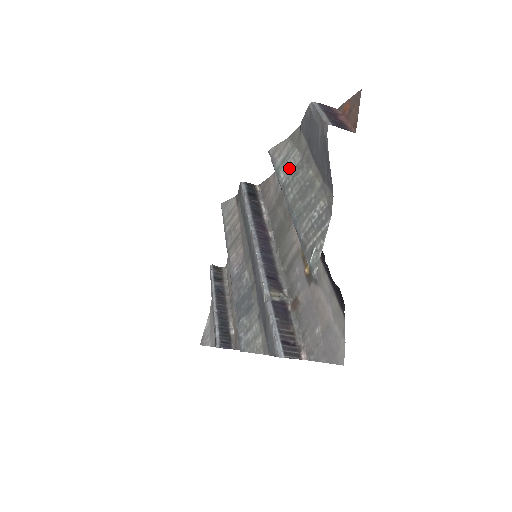
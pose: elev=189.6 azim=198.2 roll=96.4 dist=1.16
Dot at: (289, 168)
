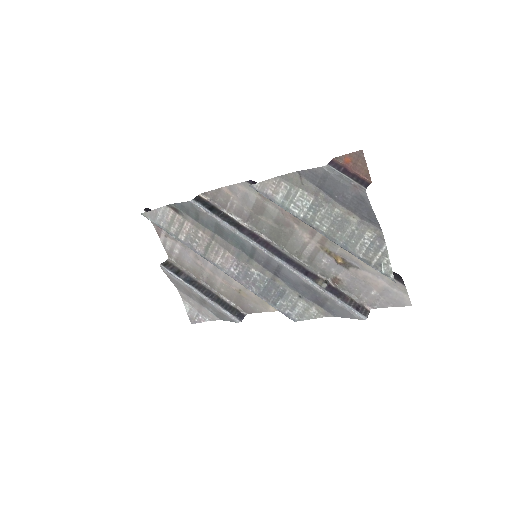
Dot at: (302, 205)
